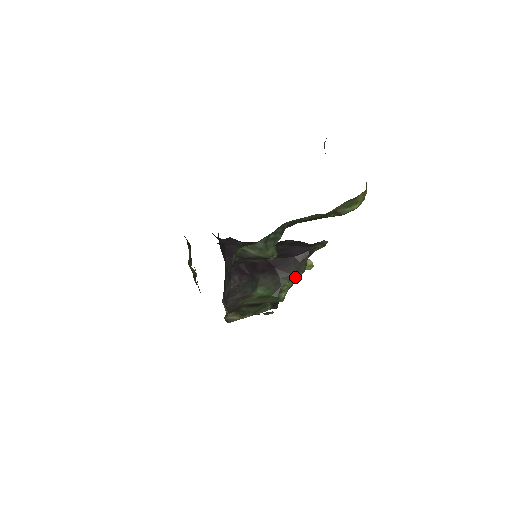
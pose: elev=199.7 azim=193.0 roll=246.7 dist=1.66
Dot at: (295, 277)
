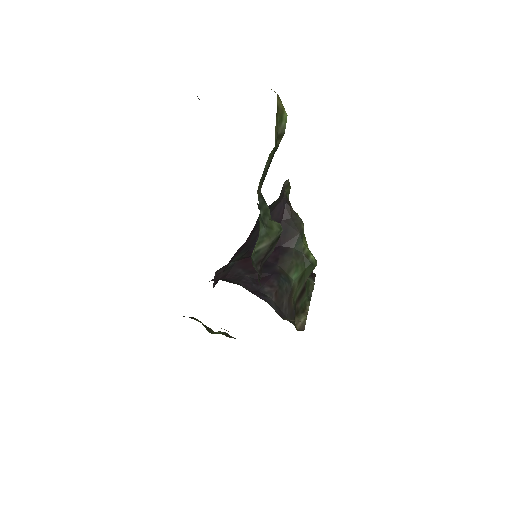
Dot at: (302, 233)
